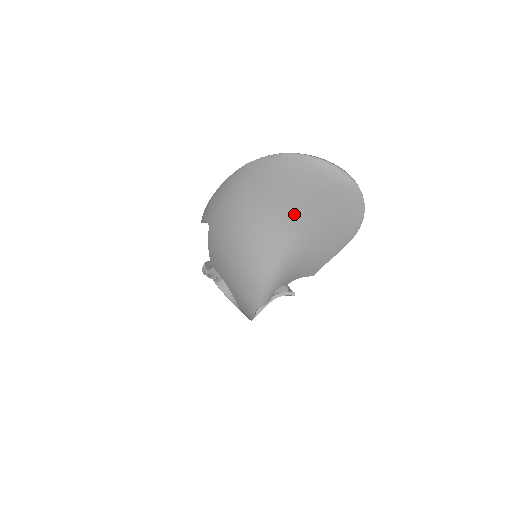
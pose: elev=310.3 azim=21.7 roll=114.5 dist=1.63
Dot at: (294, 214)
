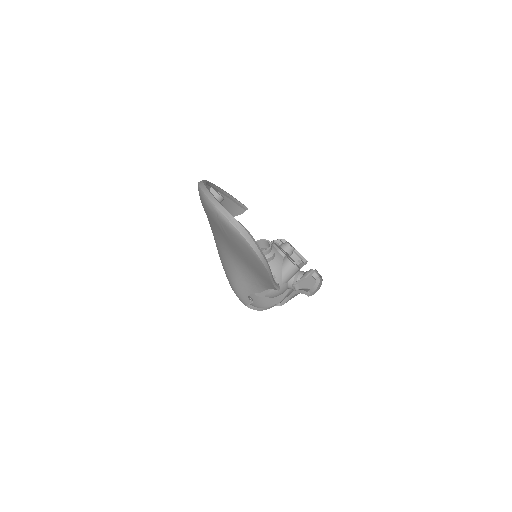
Dot at: (221, 238)
